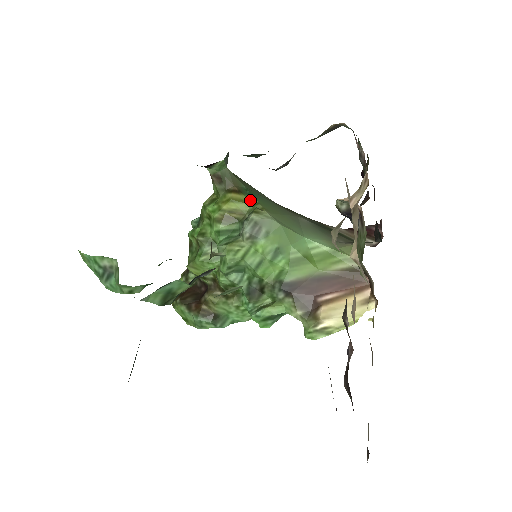
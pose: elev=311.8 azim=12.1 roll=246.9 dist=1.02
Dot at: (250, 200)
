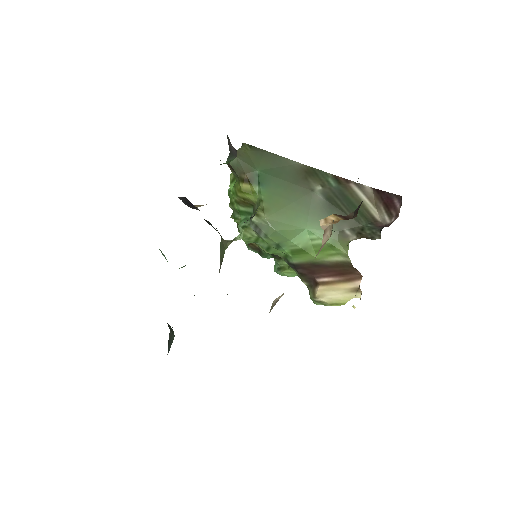
Dot at: (258, 192)
